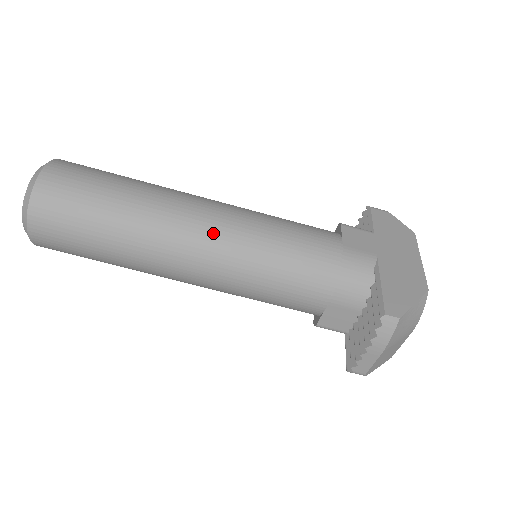
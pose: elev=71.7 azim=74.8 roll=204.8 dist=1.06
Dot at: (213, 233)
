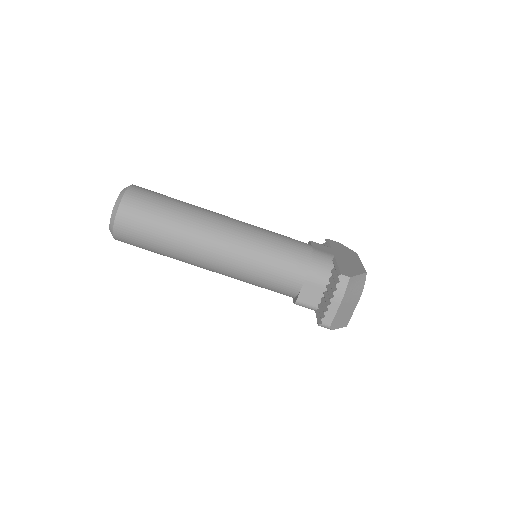
Dot at: (233, 230)
